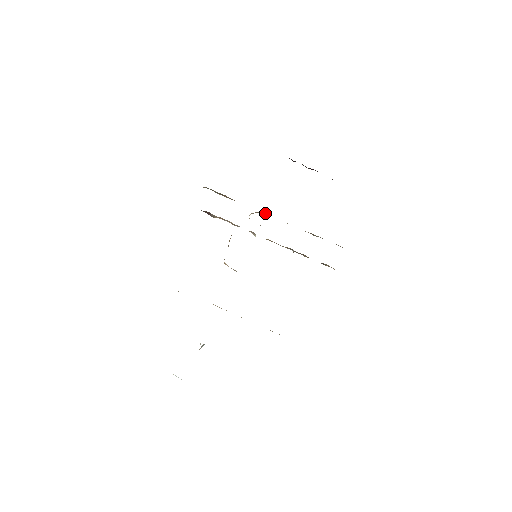
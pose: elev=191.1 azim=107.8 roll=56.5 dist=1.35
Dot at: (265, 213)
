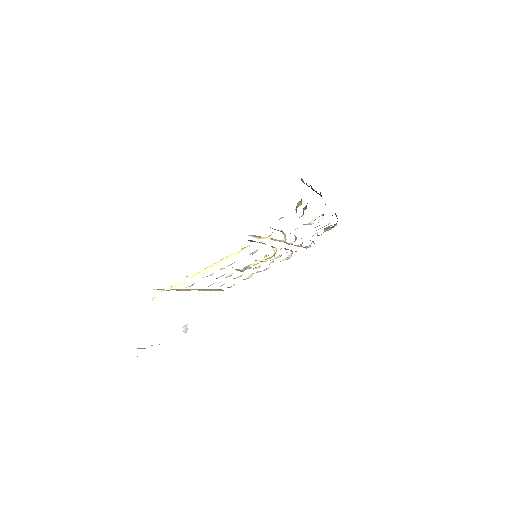
Dot at: occluded
